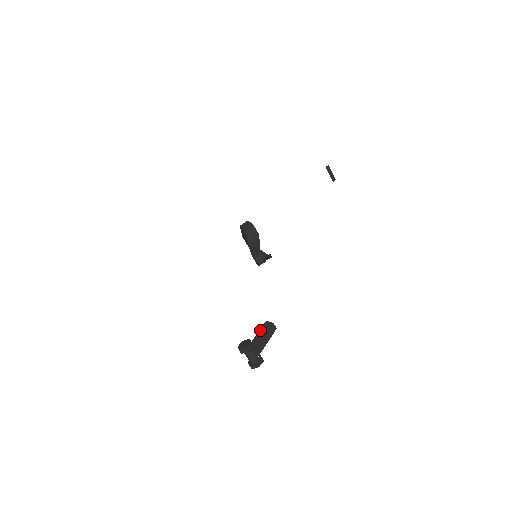
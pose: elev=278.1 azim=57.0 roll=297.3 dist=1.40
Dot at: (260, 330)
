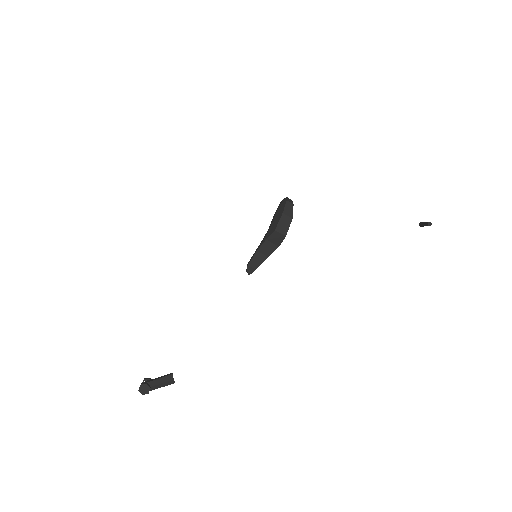
Dot at: (163, 383)
